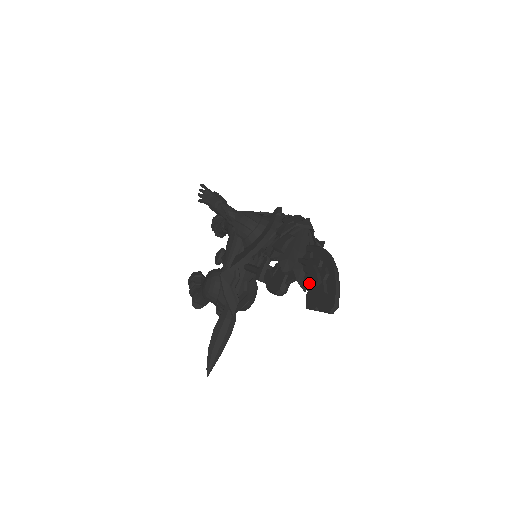
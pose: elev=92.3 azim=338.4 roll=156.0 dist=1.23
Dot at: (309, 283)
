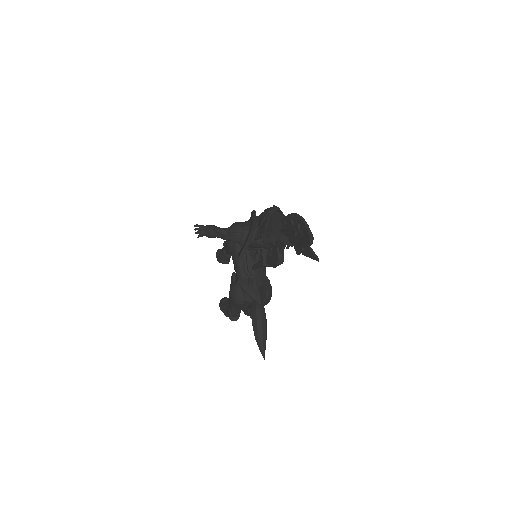
Dot at: (292, 239)
